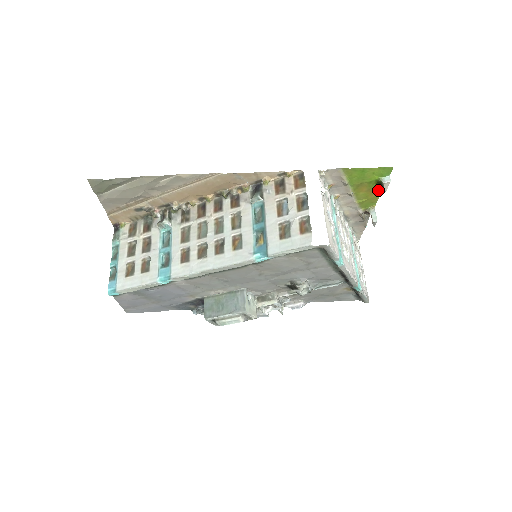
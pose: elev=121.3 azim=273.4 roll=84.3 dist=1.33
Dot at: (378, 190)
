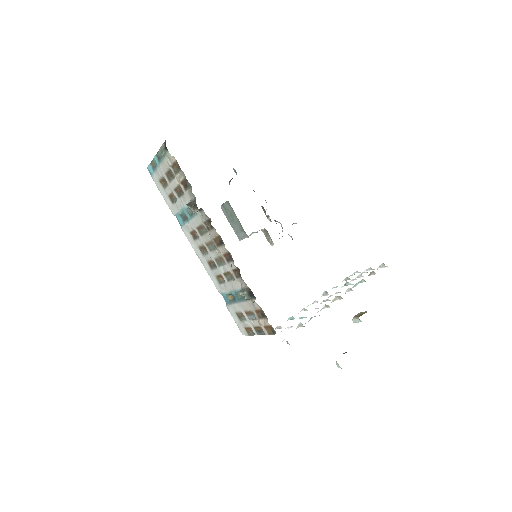
Dot at: occluded
